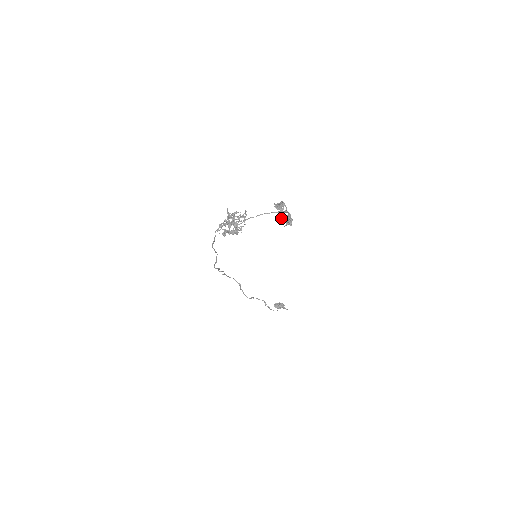
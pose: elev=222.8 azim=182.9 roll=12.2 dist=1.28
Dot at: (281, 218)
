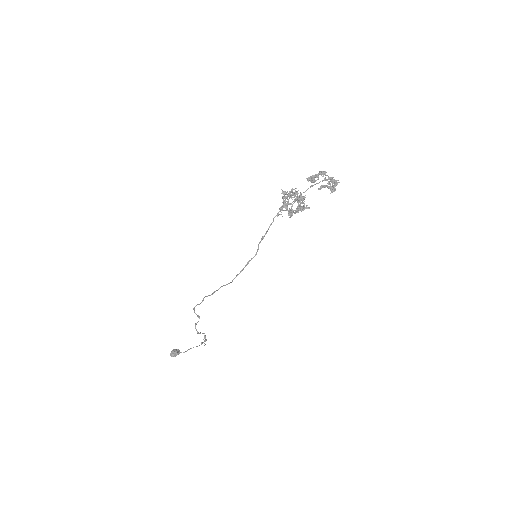
Dot at: occluded
